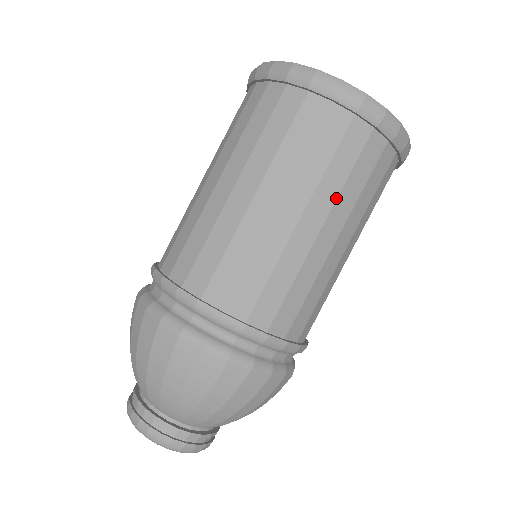
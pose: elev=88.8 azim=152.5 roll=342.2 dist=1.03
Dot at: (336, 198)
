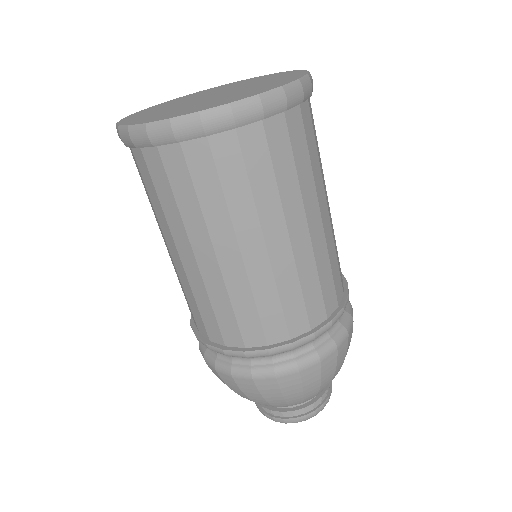
Dot at: (256, 212)
